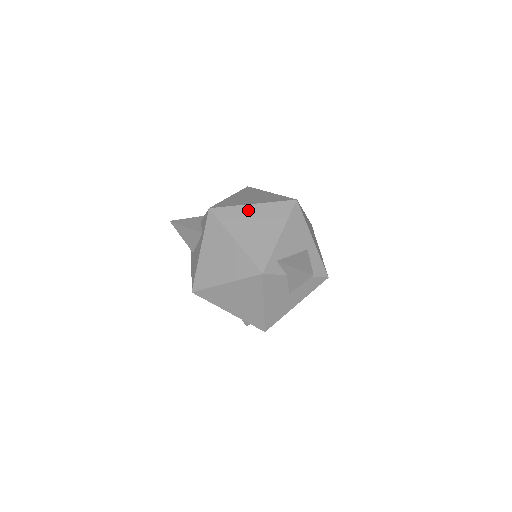
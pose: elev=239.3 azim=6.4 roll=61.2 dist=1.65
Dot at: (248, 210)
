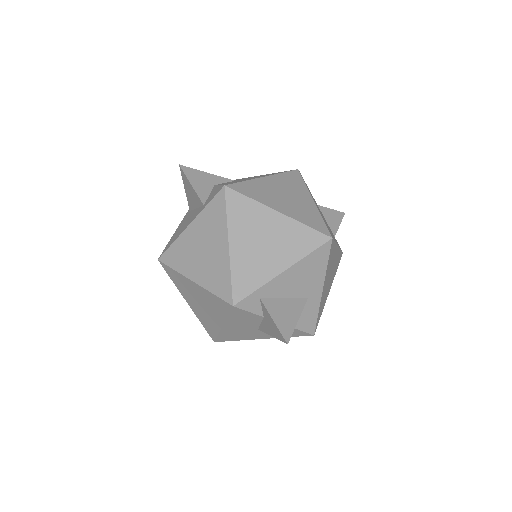
Dot at: (268, 216)
